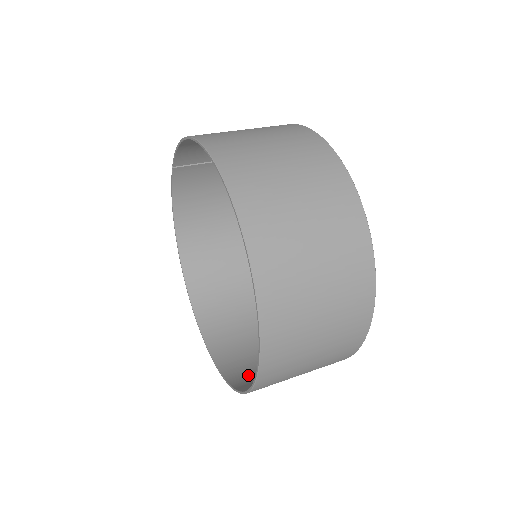
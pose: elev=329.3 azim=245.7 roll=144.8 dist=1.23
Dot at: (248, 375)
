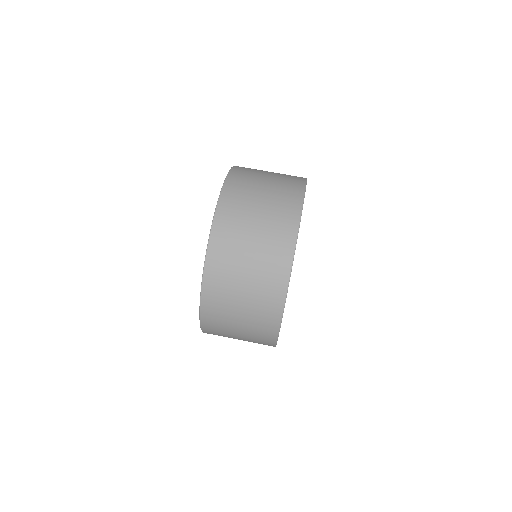
Dot at: occluded
